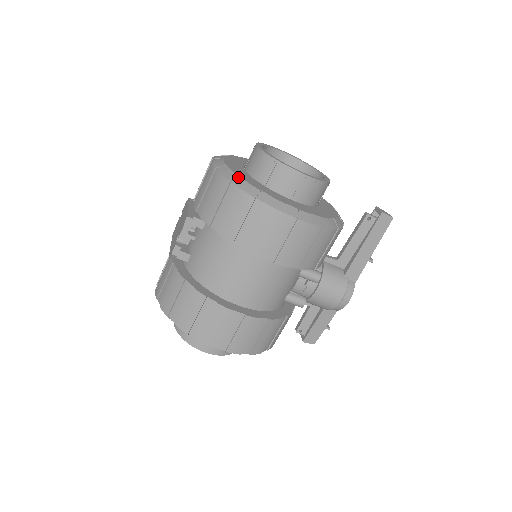
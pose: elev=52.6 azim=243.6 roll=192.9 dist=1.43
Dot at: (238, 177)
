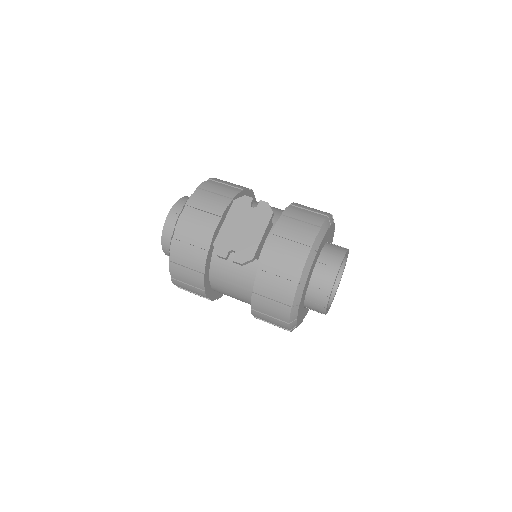
Dot at: (301, 296)
